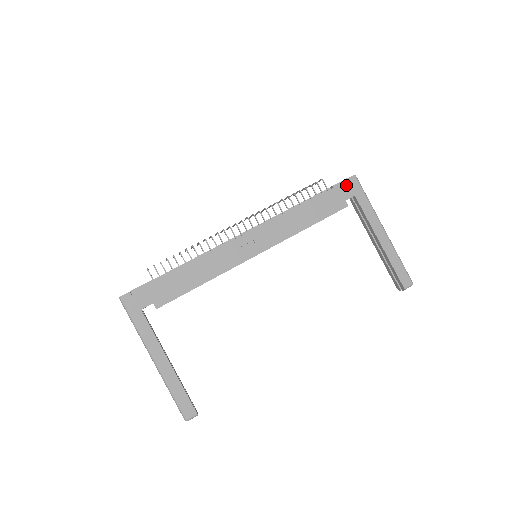
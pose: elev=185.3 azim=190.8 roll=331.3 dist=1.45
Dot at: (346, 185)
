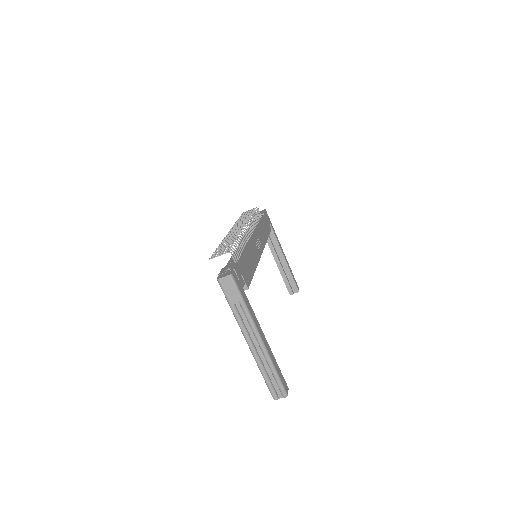
Dot at: (266, 215)
